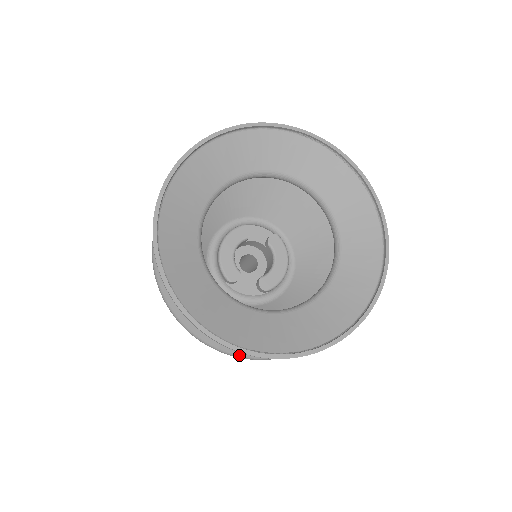
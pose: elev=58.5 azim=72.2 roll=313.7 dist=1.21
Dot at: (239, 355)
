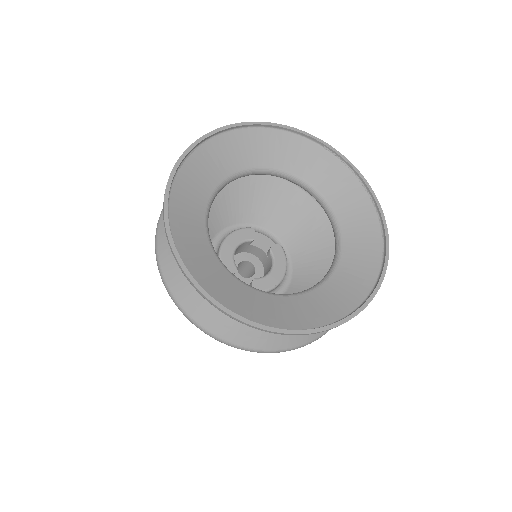
Dot at: (215, 334)
